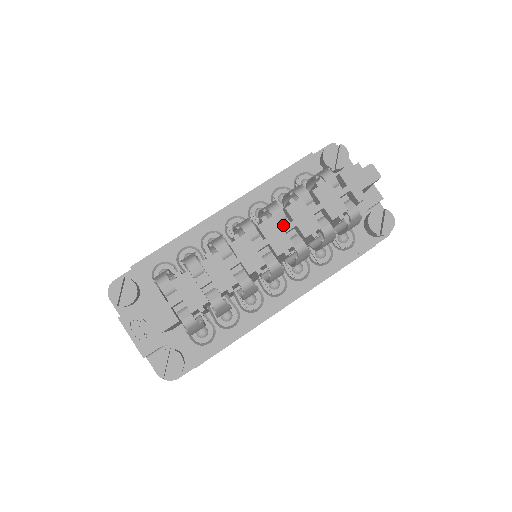
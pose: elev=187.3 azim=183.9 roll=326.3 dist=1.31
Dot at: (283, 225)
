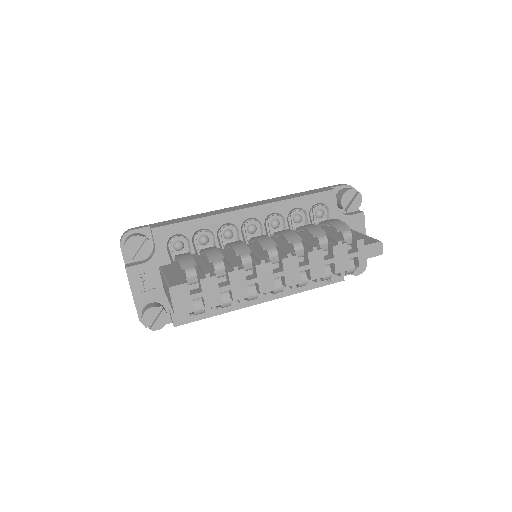
Dot at: (298, 260)
